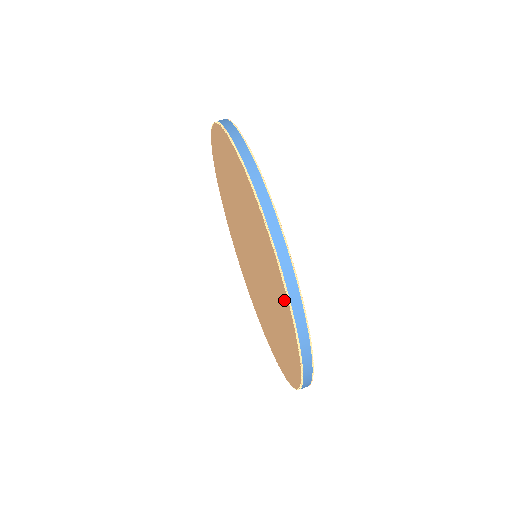
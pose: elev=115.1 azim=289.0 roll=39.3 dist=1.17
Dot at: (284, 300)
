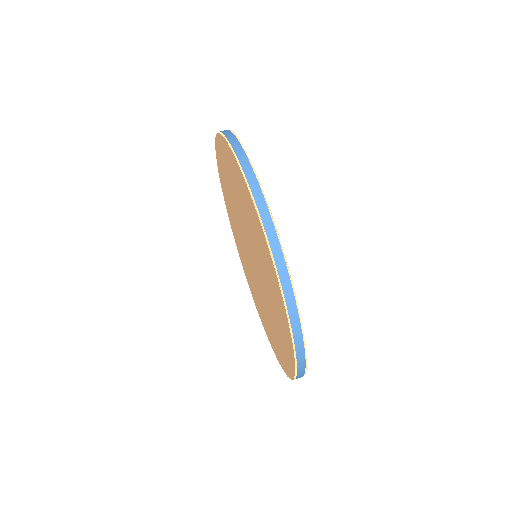
Dot at: (286, 329)
